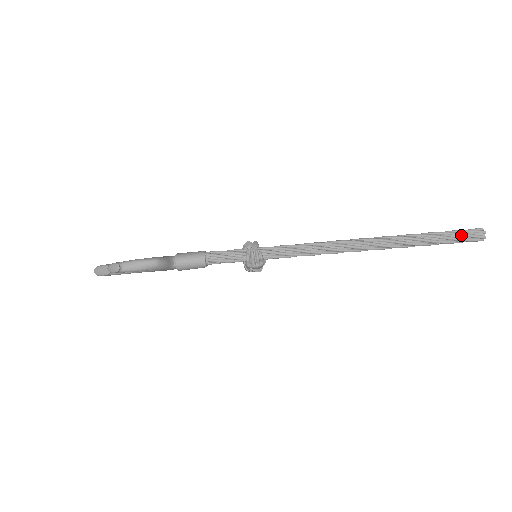
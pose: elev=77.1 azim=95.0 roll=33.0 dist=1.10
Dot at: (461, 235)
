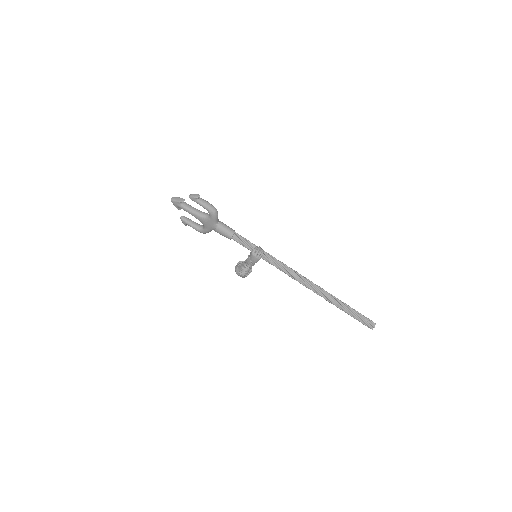
Dot at: (364, 317)
